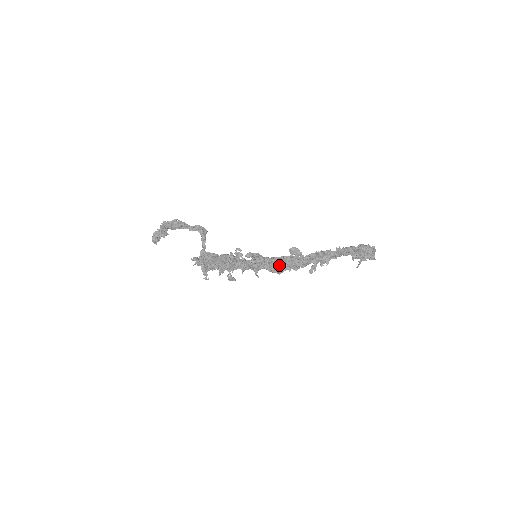
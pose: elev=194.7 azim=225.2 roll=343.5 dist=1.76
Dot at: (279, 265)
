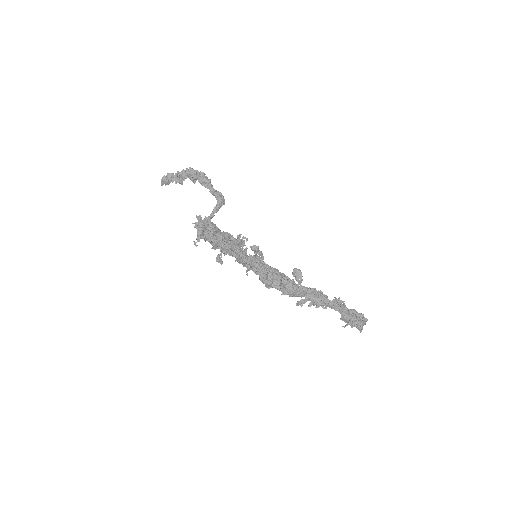
Dot at: (273, 278)
